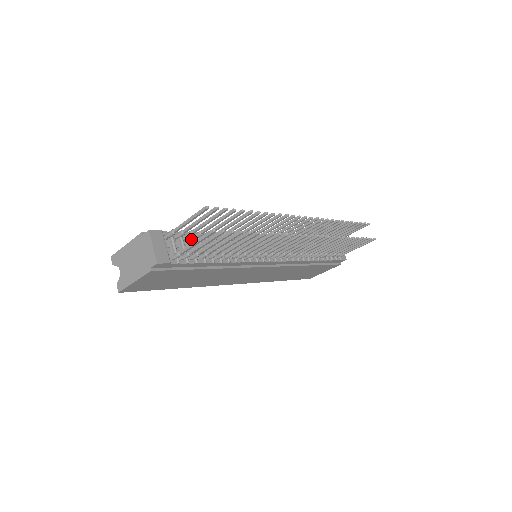
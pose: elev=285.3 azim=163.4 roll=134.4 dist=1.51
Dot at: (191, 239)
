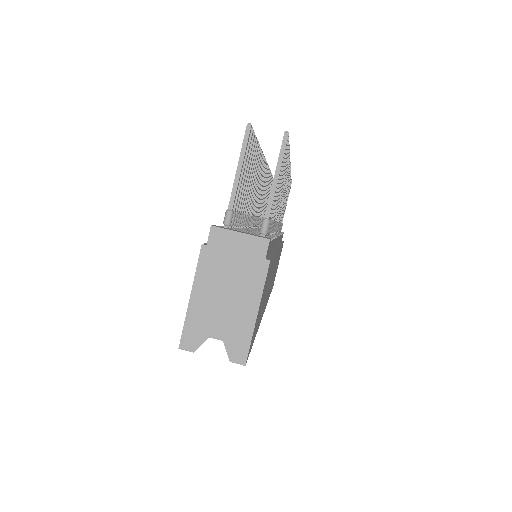
Dot at: occluded
